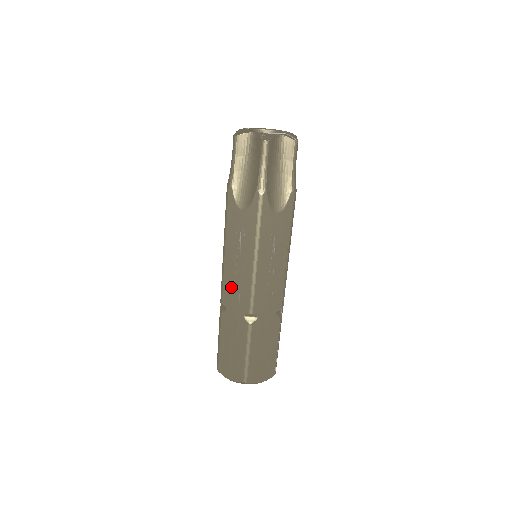
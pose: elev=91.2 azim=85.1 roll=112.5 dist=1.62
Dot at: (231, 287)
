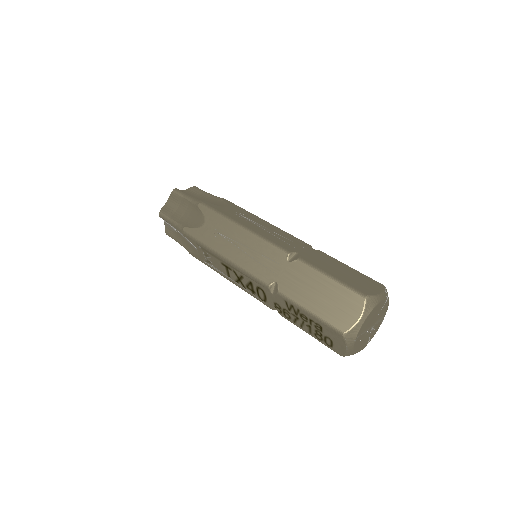
Dot at: (257, 265)
